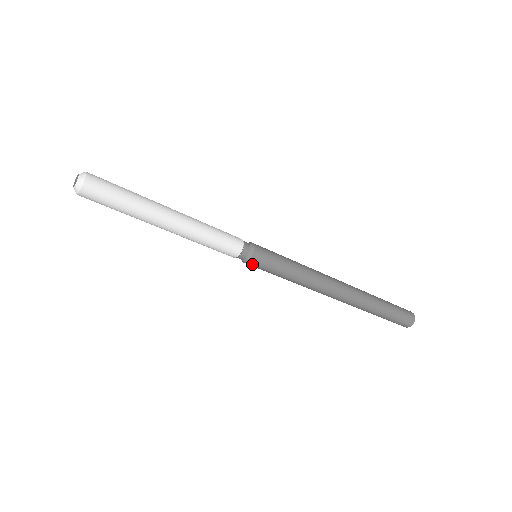
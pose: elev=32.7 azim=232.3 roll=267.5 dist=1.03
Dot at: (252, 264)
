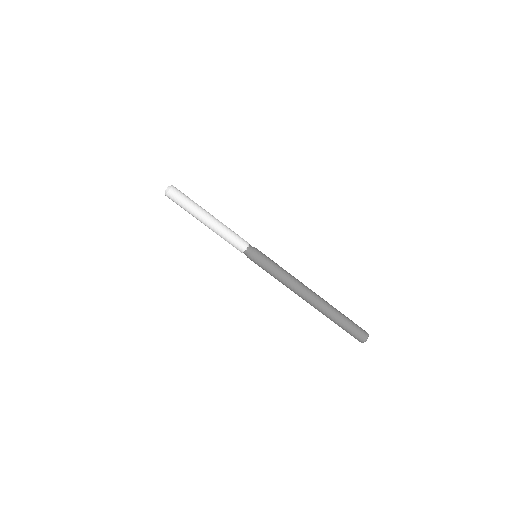
Dot at: (253, 258)
